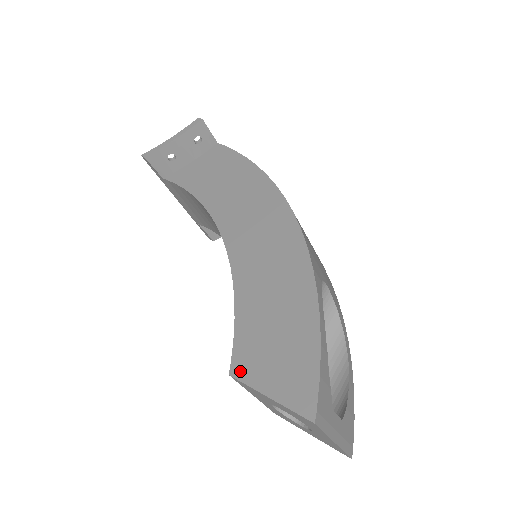
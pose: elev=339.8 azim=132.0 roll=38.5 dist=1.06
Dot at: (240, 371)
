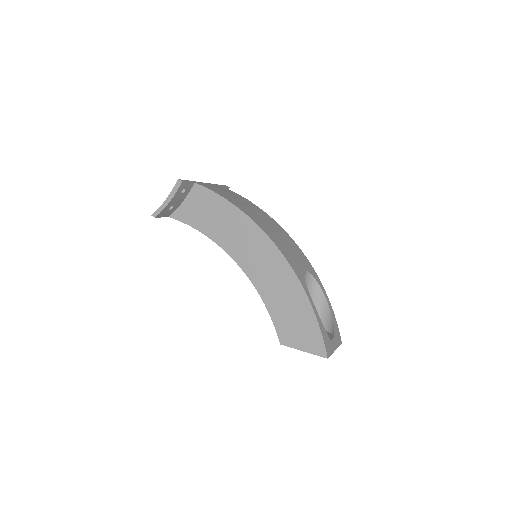
Dot at: (285, 342)
